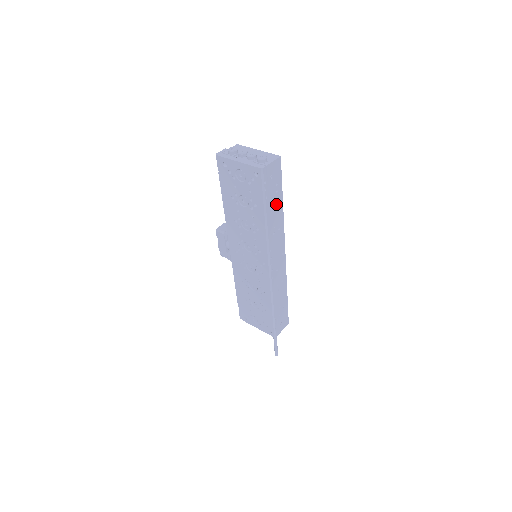
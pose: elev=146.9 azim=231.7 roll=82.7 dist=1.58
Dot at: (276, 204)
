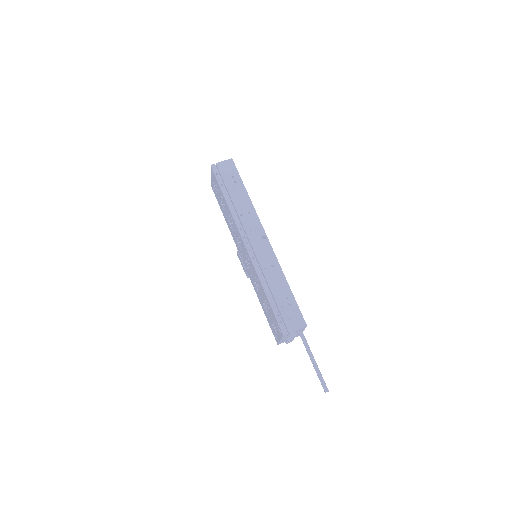
Dot at: (238, 192)
